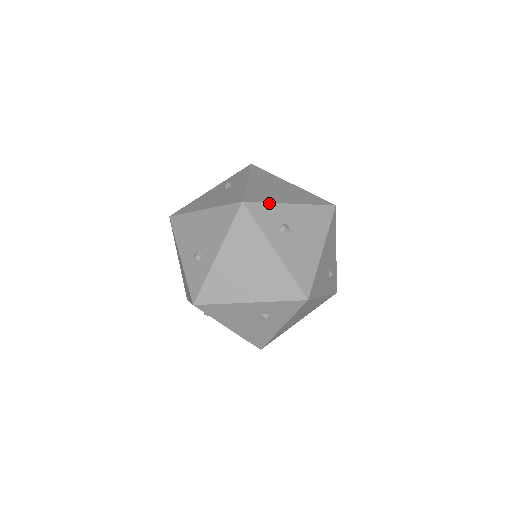
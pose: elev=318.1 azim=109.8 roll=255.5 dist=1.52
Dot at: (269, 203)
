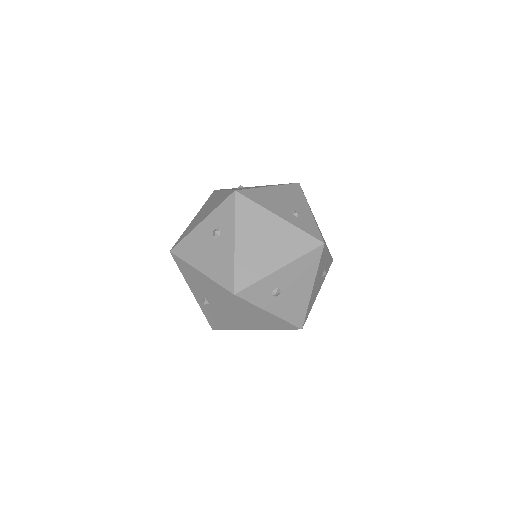
Dot at: (259, 281)
